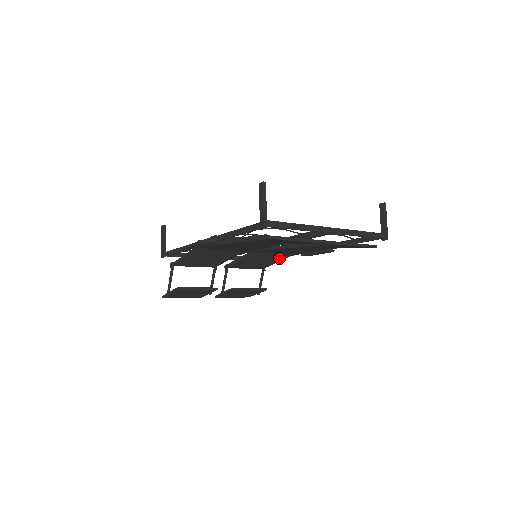
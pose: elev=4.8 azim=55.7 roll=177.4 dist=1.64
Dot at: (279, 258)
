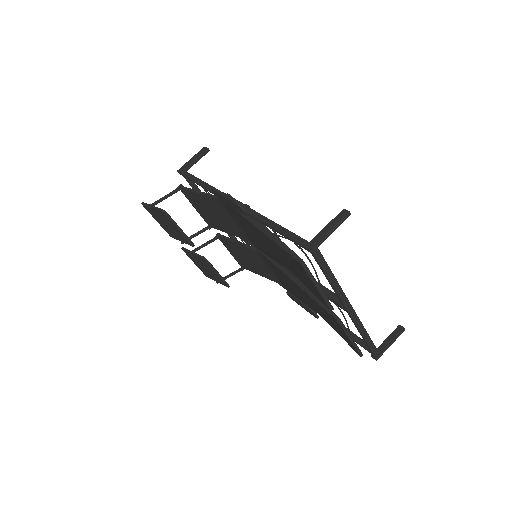
Dot at: (267, 275)
